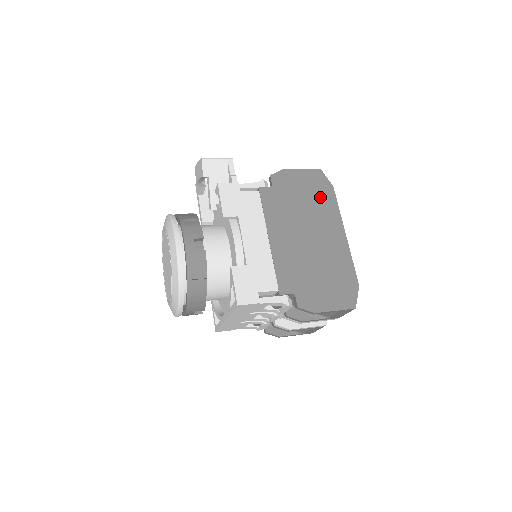
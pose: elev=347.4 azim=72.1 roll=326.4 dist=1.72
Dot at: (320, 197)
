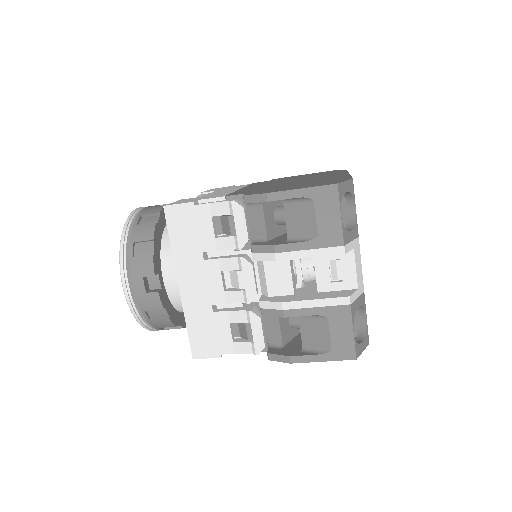
Dot at: occluded
